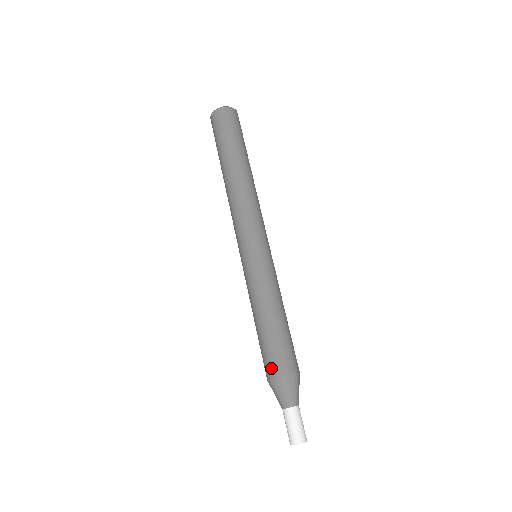
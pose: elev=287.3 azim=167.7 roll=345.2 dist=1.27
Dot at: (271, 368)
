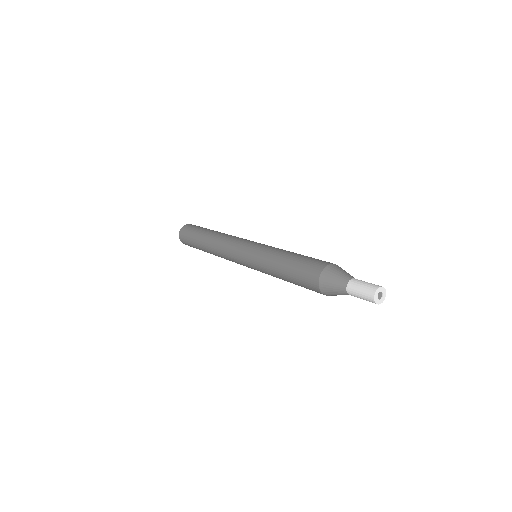
Dot at: (323, 262)
